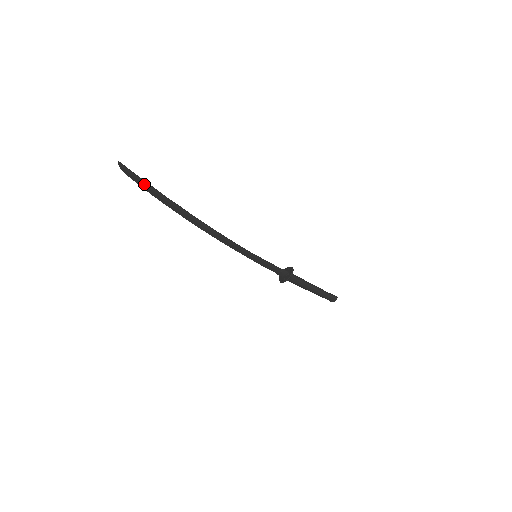
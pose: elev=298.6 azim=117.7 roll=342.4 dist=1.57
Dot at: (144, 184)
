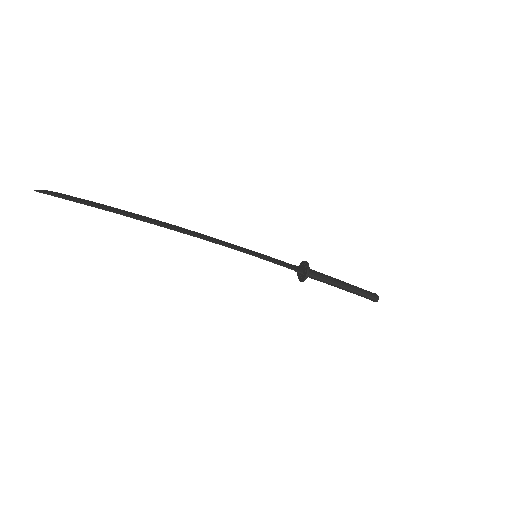
Dot at: (82, 202)
